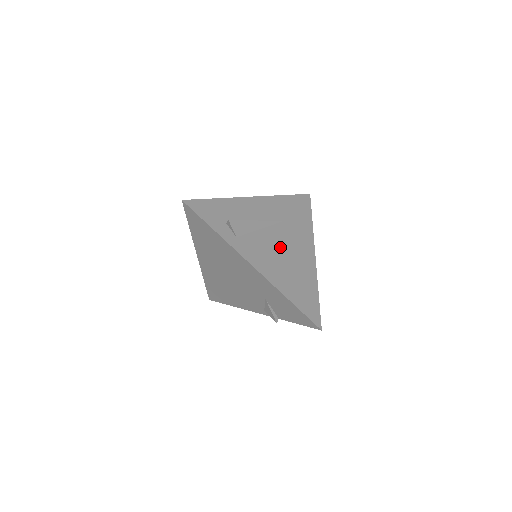
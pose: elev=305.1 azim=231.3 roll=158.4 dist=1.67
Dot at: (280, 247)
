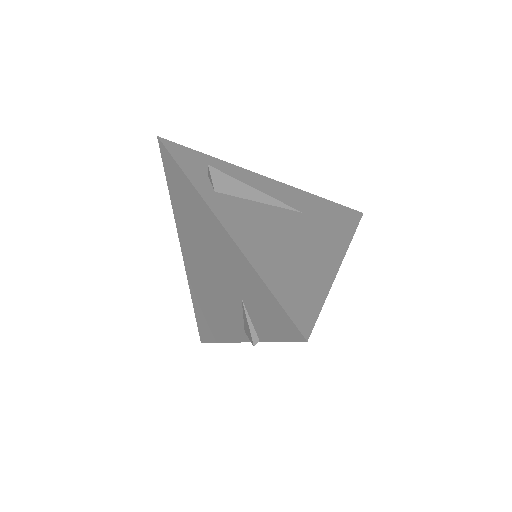
Dot at: (282, 229)
